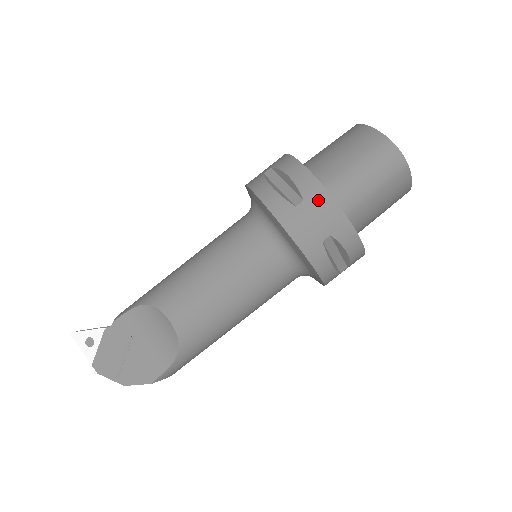
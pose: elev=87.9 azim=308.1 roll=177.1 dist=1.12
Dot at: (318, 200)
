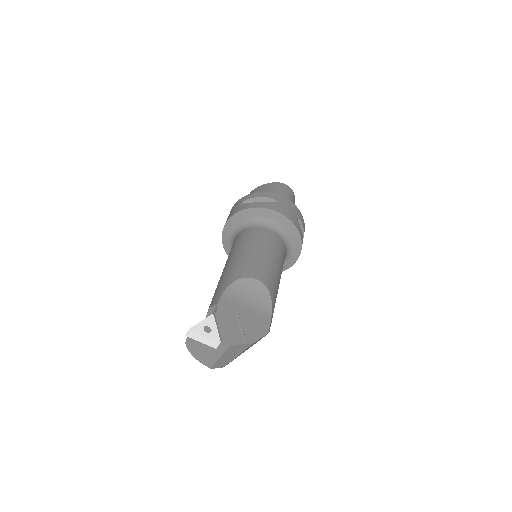
Dot at: (283, 200)
